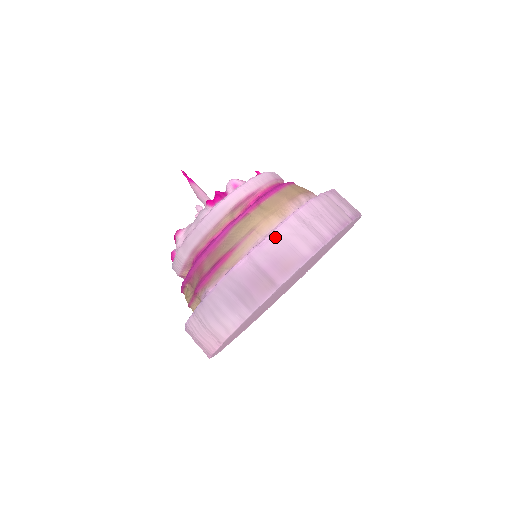
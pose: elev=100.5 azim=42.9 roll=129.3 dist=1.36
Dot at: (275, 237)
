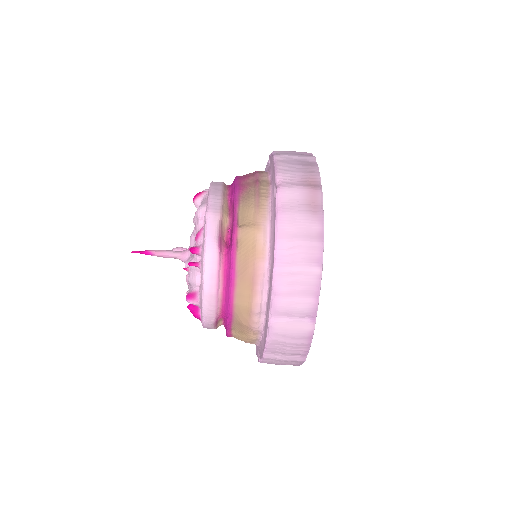
Dot at: occluded
